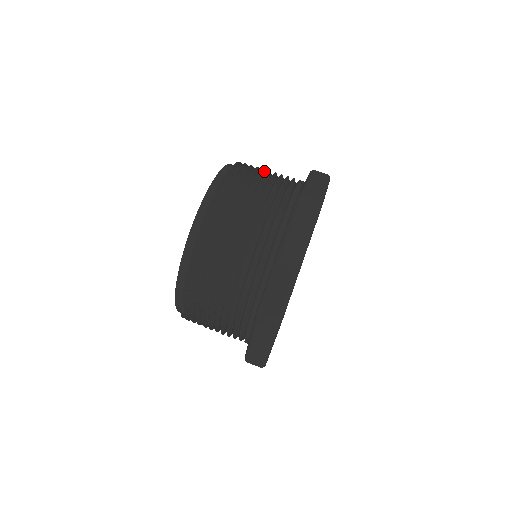
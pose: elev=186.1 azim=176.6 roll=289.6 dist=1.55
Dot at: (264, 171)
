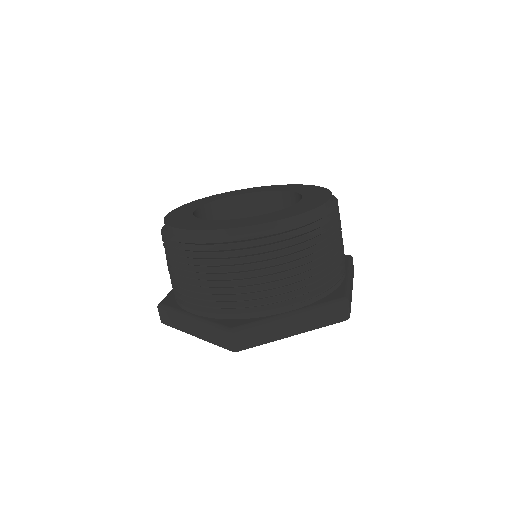
Dot at: (303, 257)
